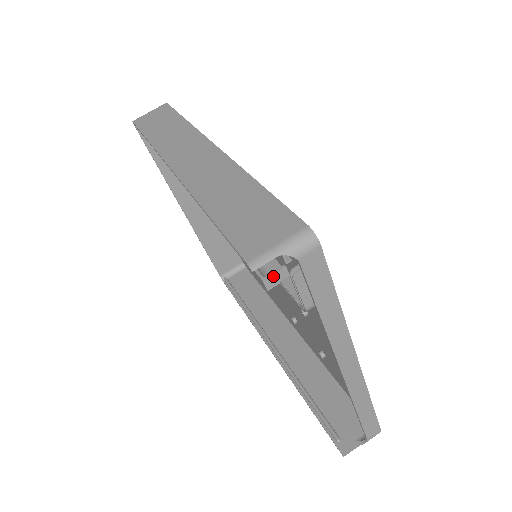
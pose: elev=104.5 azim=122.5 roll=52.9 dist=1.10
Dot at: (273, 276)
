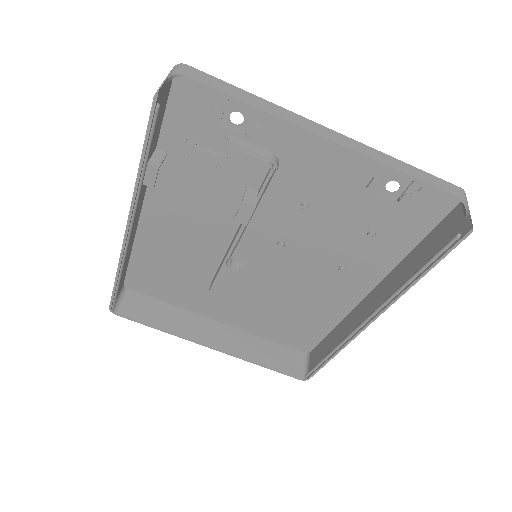
Dot at: (246, 196)
